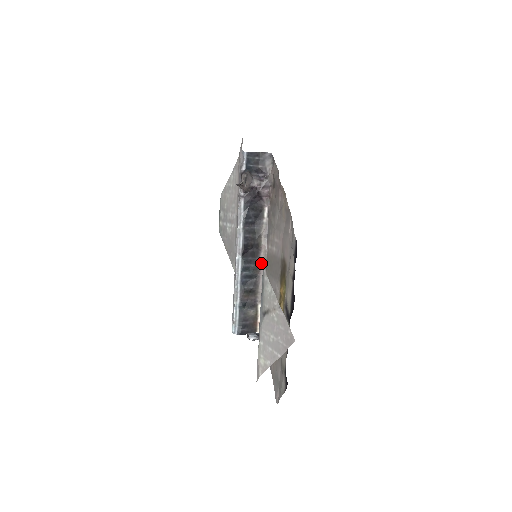
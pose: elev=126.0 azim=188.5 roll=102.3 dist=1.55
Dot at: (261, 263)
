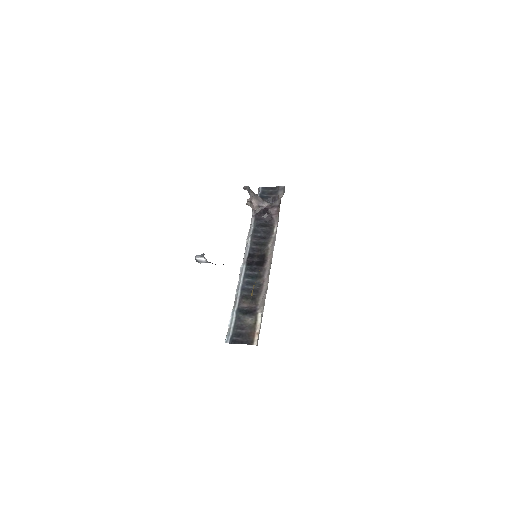
Dot at: (266, 271)
